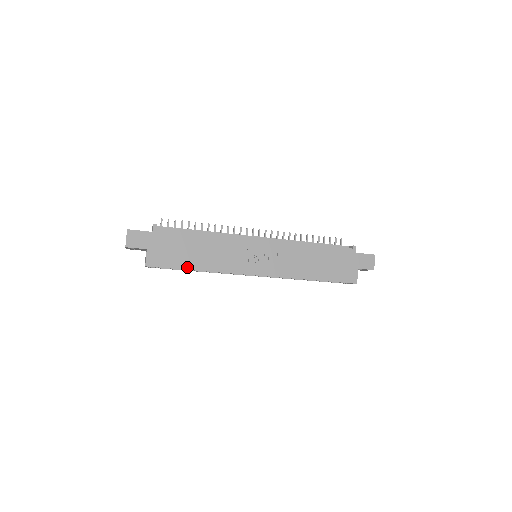
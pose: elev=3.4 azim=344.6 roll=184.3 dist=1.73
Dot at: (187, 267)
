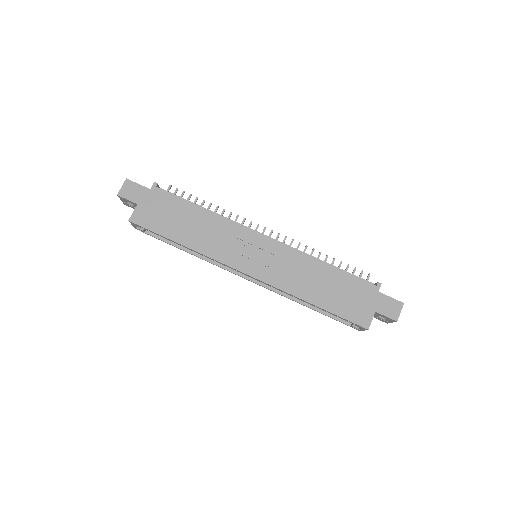
Dot at: (171, 237)
